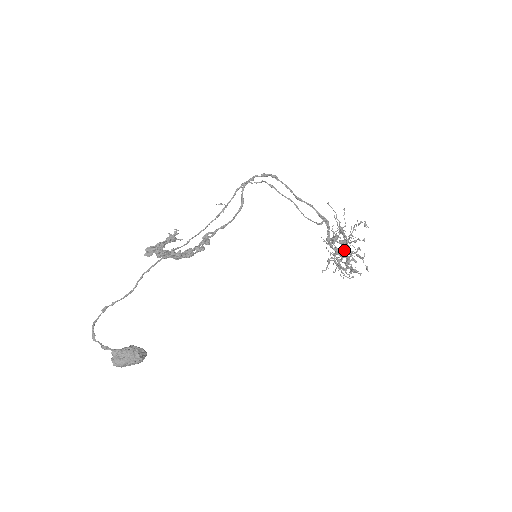
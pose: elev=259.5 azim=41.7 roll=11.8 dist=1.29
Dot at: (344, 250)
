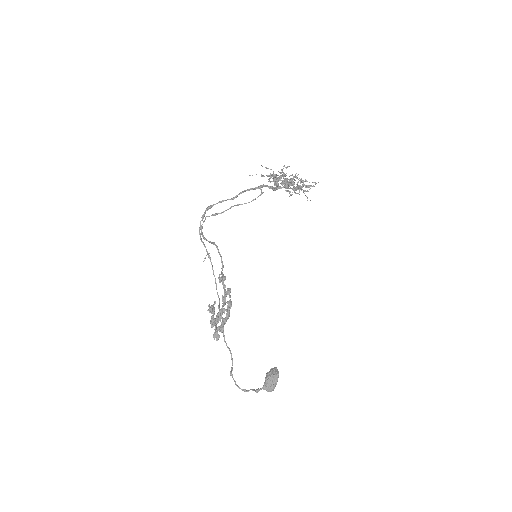
Dot at: (289, 182)
